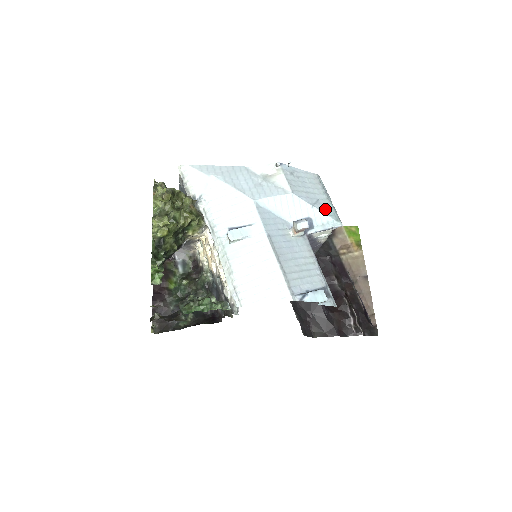
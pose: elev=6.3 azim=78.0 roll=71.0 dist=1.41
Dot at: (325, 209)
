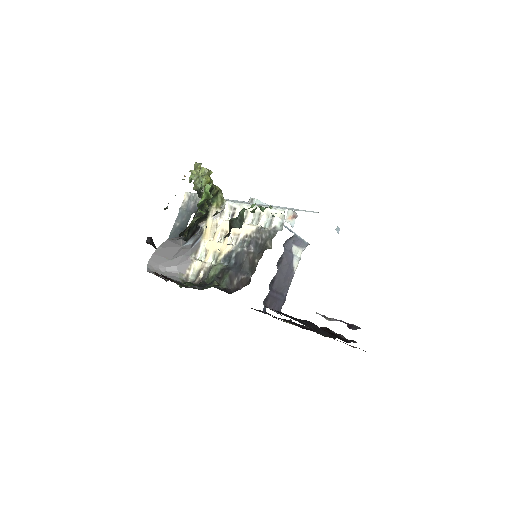
Dot at: occluded
